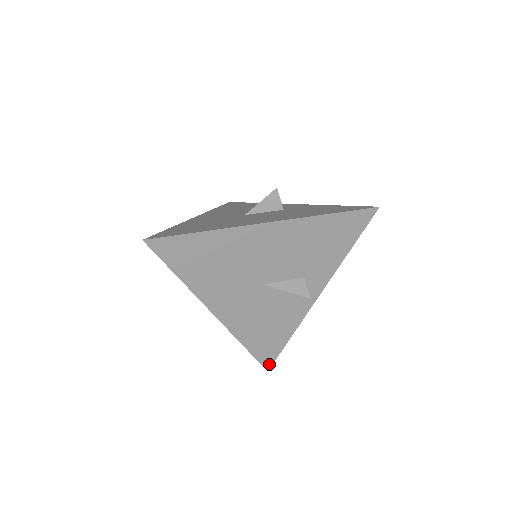
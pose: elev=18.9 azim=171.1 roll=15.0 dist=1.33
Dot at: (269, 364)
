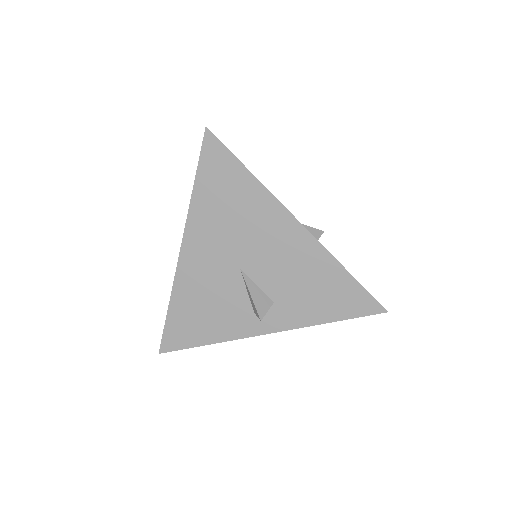
Dot at: (167, 348)
